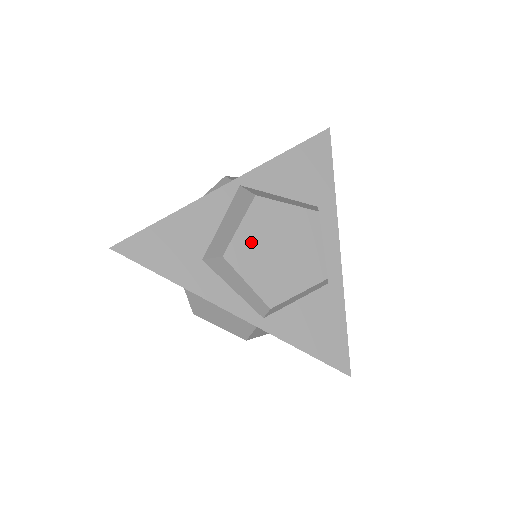
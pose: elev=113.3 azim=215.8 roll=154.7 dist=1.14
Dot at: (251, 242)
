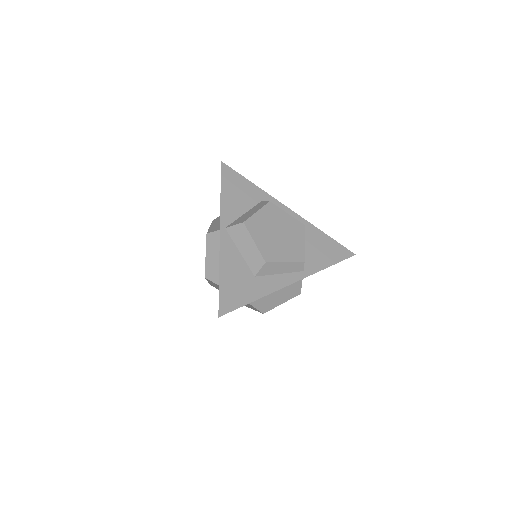
Dot at: (266, 244)
